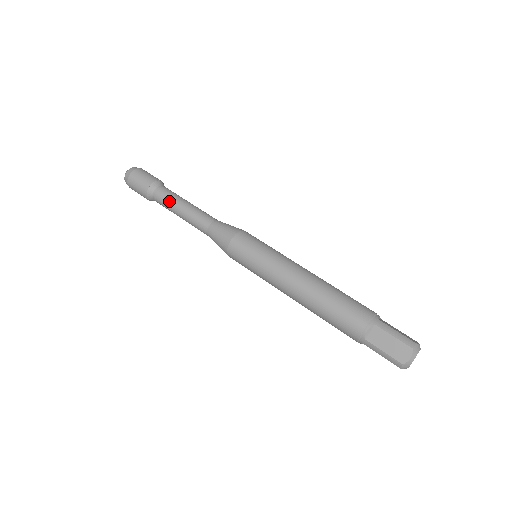
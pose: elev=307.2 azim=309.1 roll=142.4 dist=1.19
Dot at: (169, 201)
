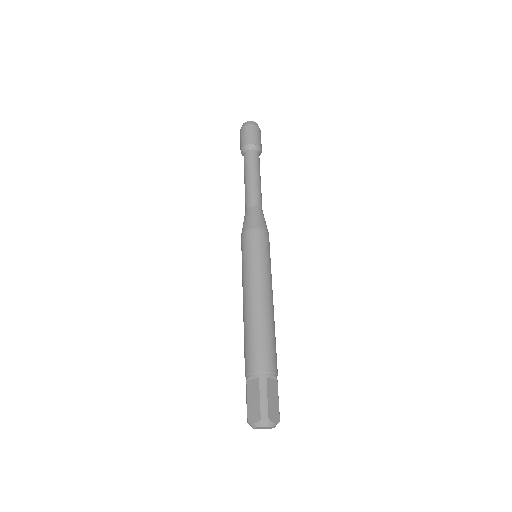
Dot at: (246, 167)
